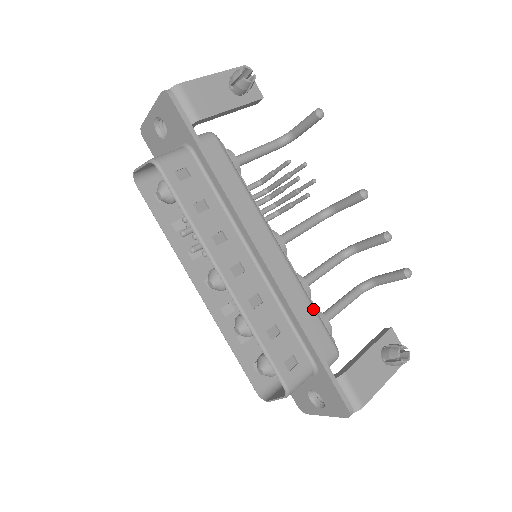
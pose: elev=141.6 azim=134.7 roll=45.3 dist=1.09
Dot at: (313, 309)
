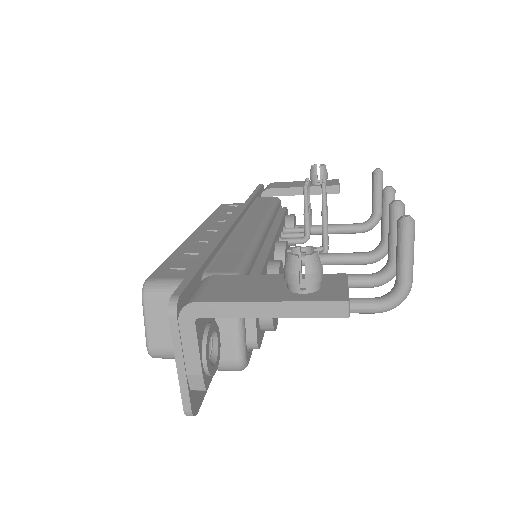
Dot at: (247, 250)
